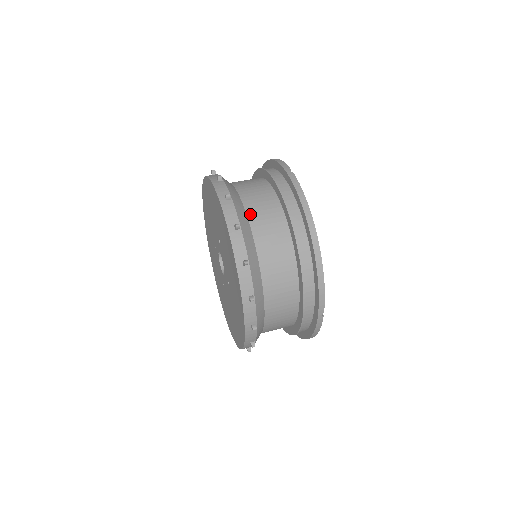
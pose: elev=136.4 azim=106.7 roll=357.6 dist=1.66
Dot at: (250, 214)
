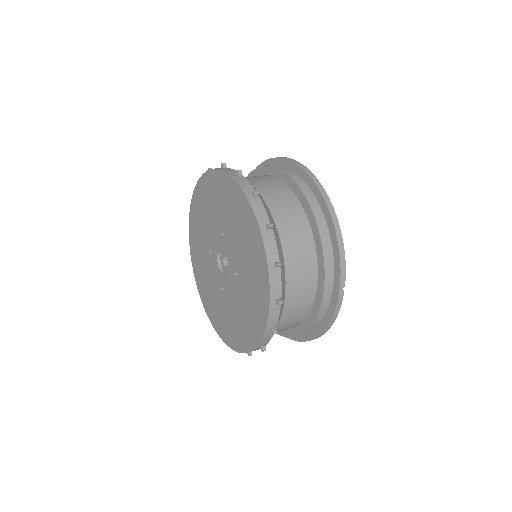
Dot at: (261, 191)
